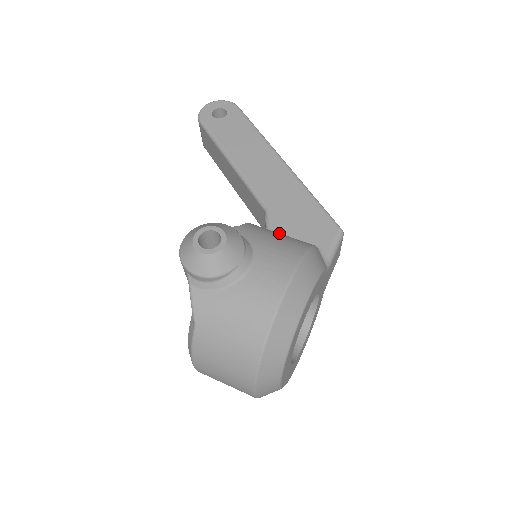
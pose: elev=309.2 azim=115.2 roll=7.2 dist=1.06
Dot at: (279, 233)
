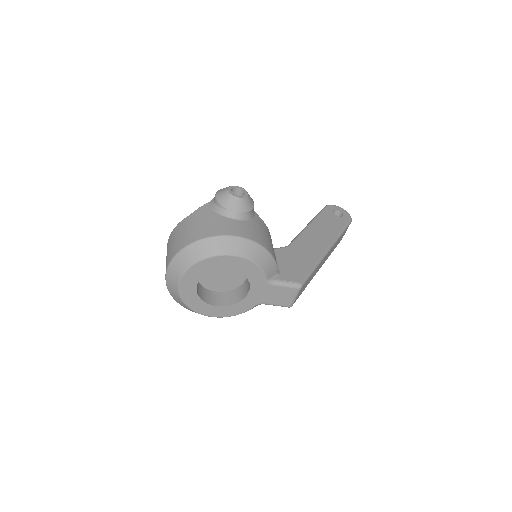
Dot at: (272, 244)
